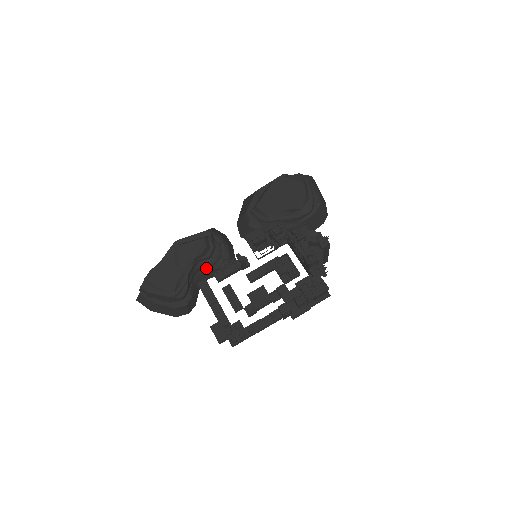
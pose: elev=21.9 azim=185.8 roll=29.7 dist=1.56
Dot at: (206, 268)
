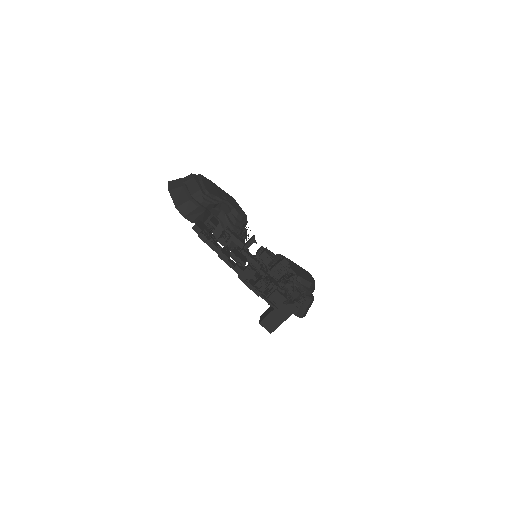
Dot at: (224, 224)
